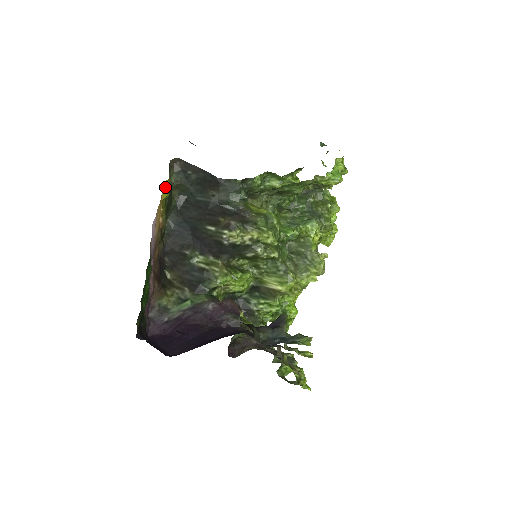
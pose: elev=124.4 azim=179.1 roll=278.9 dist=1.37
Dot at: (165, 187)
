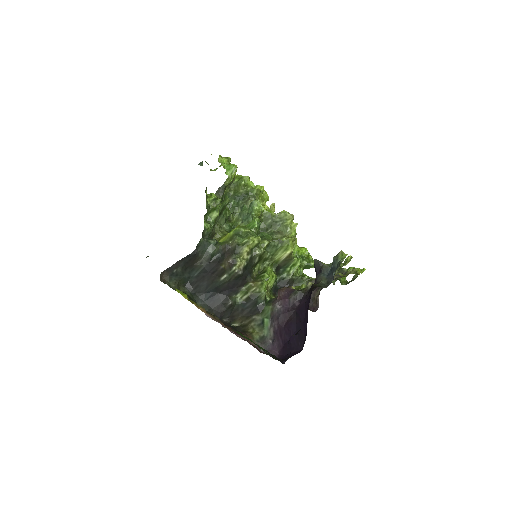
Dot at: (181, 294)
